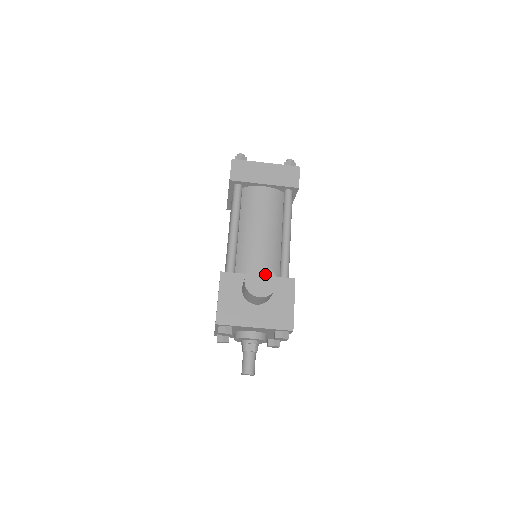
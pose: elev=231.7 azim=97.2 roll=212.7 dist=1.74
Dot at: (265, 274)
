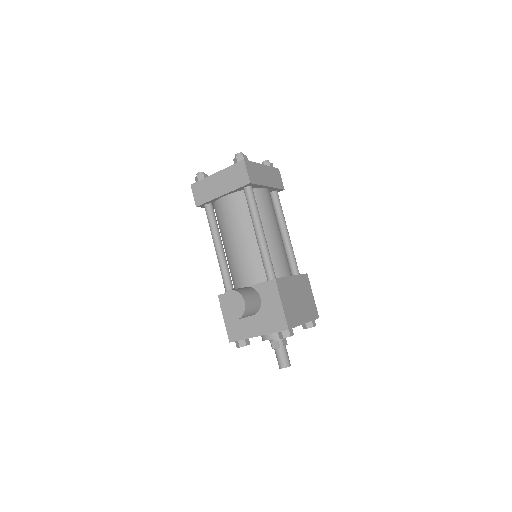
Dot at: (233, 297)
